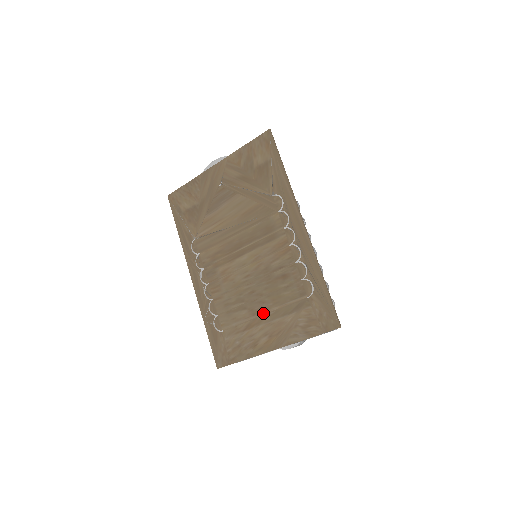
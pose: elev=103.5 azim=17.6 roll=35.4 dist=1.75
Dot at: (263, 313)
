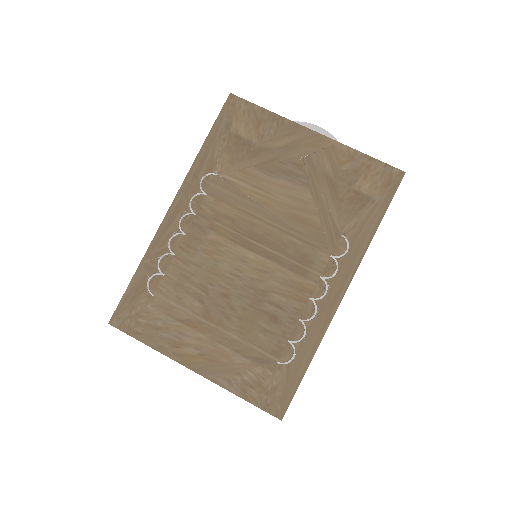
Dot at: (217, 327)
